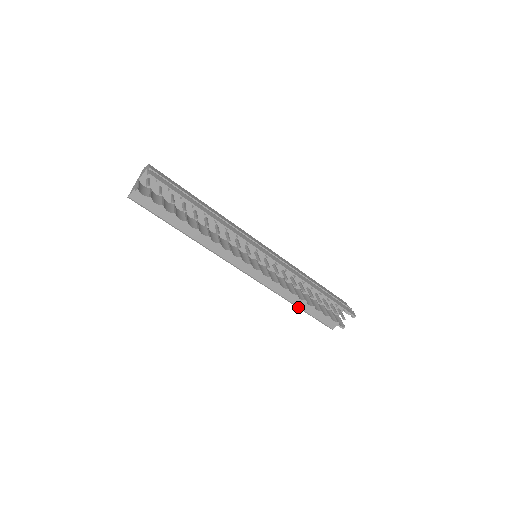
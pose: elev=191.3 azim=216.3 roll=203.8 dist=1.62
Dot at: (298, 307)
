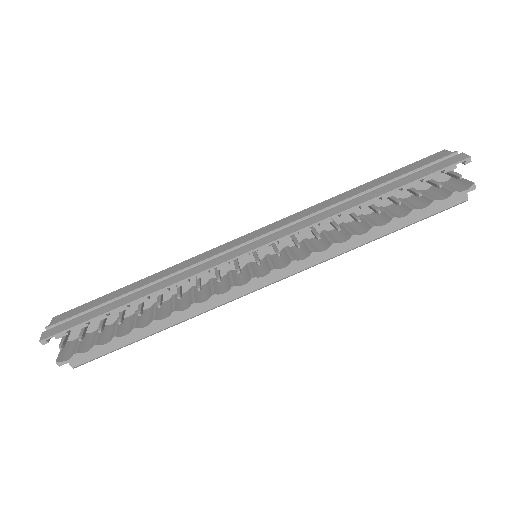
Dot at: (383, 236)
